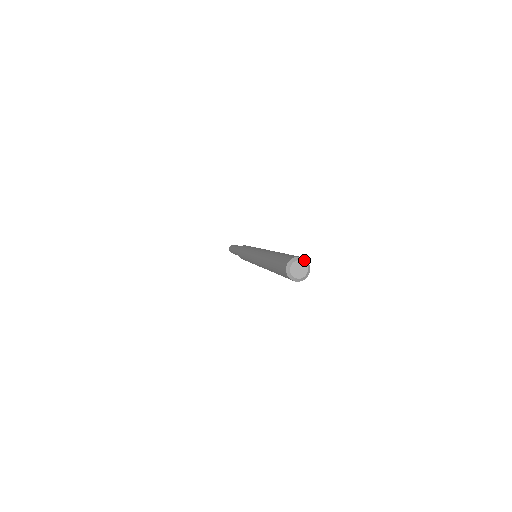
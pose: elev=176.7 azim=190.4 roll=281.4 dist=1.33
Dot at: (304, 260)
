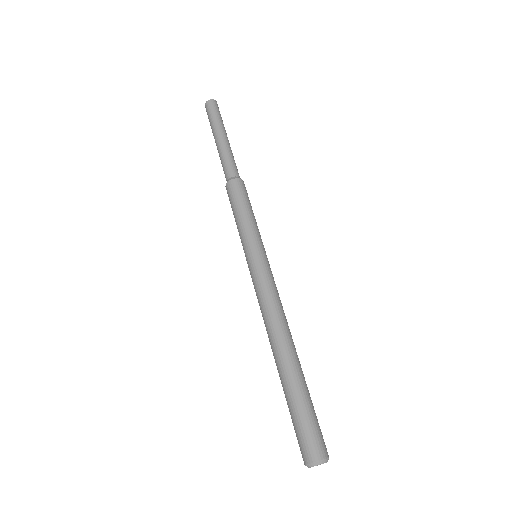
Dot at: occluded
